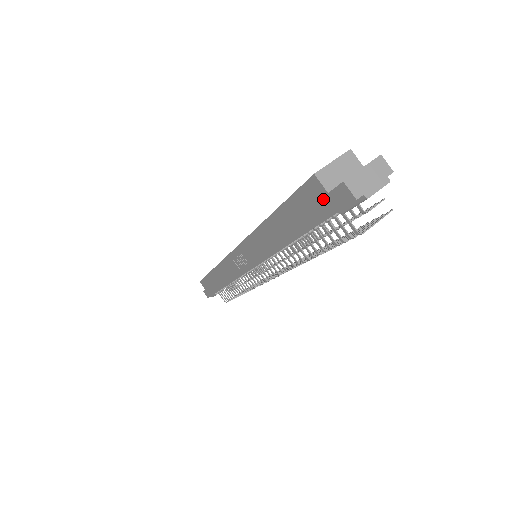
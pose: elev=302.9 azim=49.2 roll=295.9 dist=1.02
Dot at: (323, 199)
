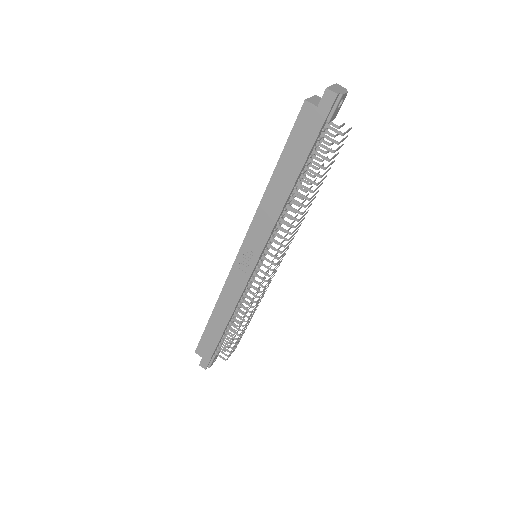
Dot at: (315, 115)
